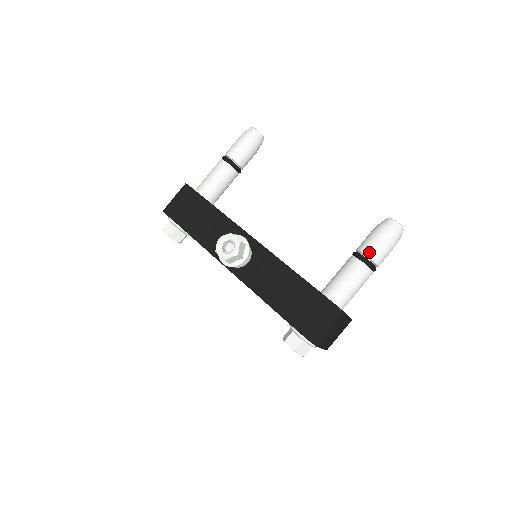
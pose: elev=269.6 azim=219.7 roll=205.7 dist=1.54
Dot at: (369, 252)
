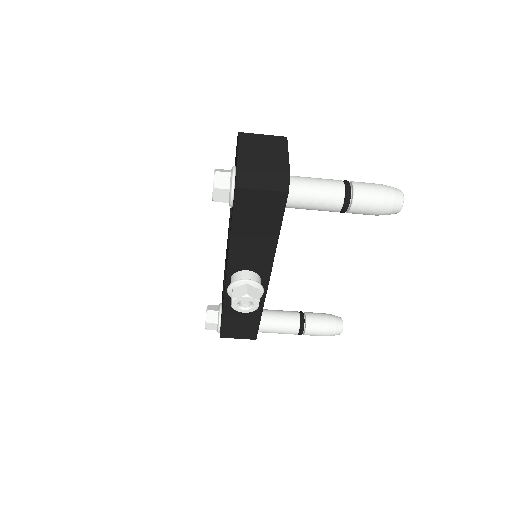
Dot at: (308, 334)
